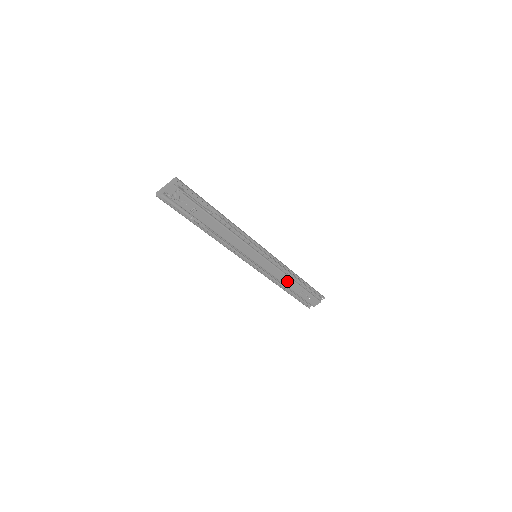
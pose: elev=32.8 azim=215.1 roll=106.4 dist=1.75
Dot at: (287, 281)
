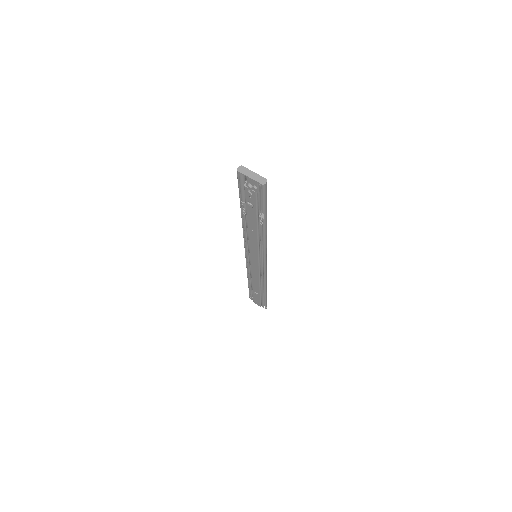
Dot at: (256, 282)
